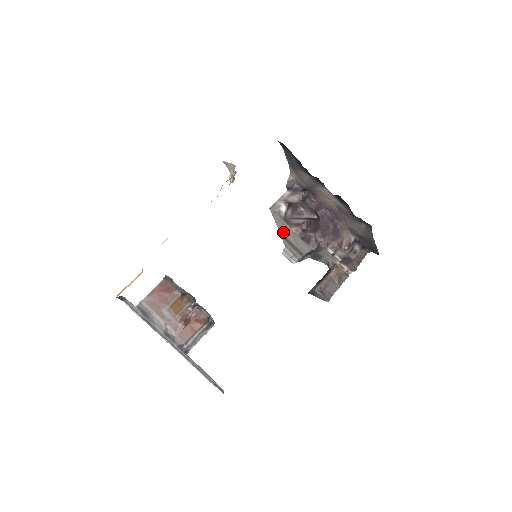
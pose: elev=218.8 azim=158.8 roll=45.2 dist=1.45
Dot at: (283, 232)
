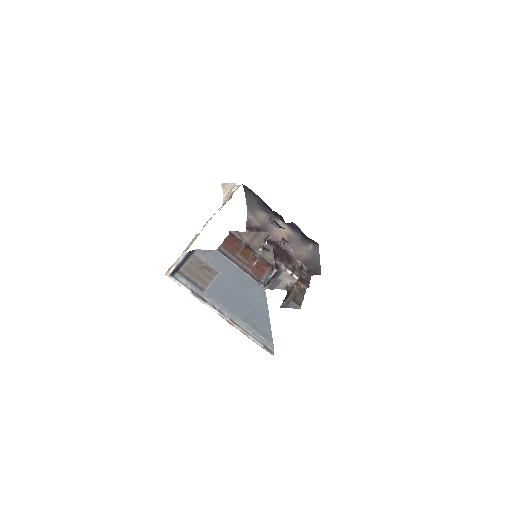
Dot at: occluded
